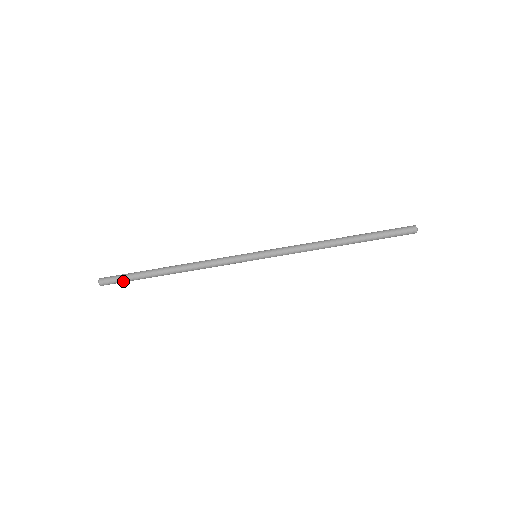
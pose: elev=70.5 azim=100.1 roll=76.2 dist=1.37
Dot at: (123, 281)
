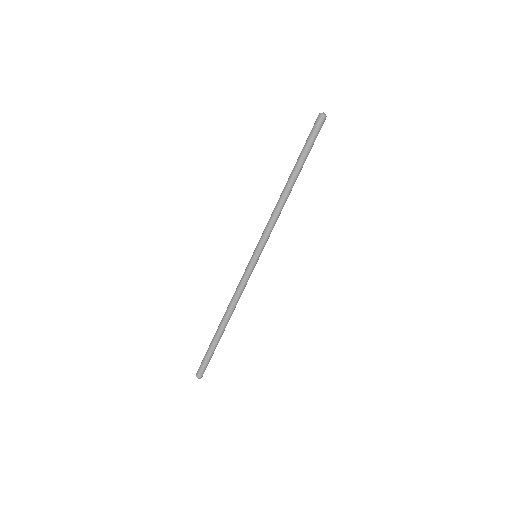
Dot at: (207, 361)
